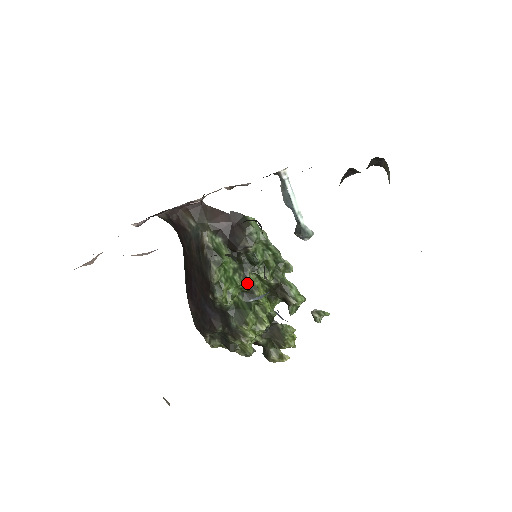
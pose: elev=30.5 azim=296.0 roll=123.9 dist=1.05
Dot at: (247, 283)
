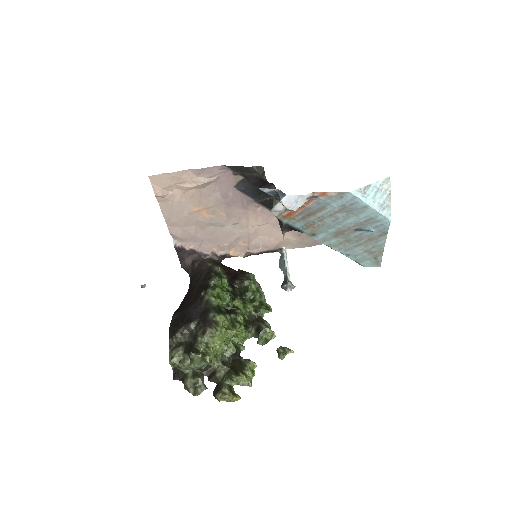
Dot at: (234, 301)
